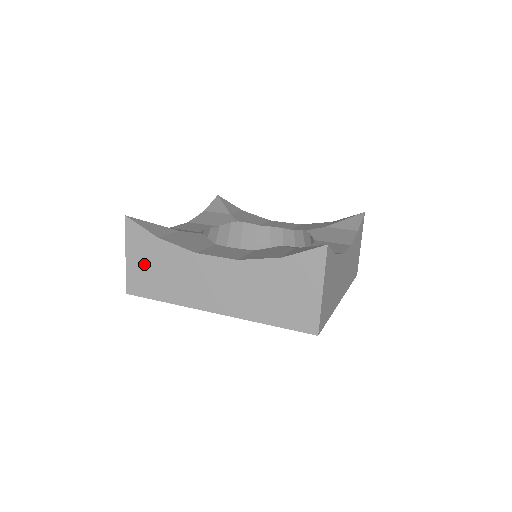
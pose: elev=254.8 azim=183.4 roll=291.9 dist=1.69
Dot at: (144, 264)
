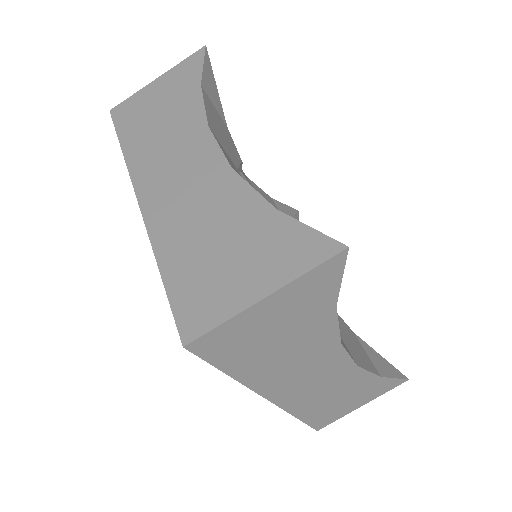
Dot at: (158, 98)
